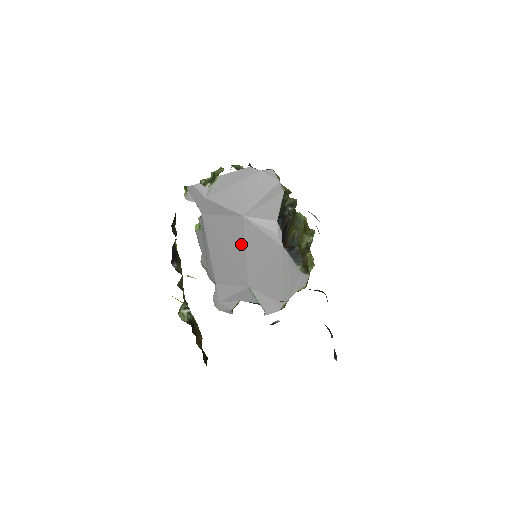
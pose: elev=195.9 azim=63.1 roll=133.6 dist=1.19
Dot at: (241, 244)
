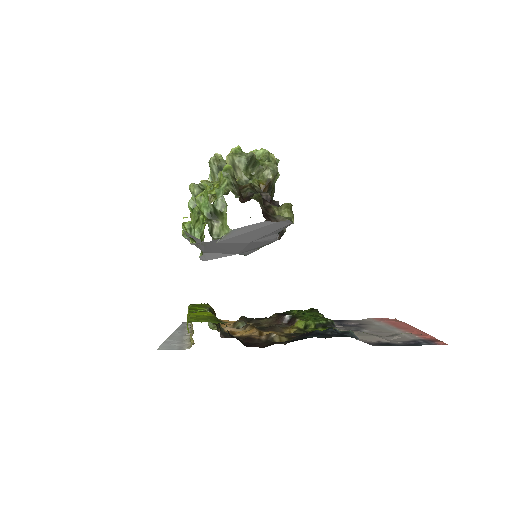
Dot at: (240, 247)
